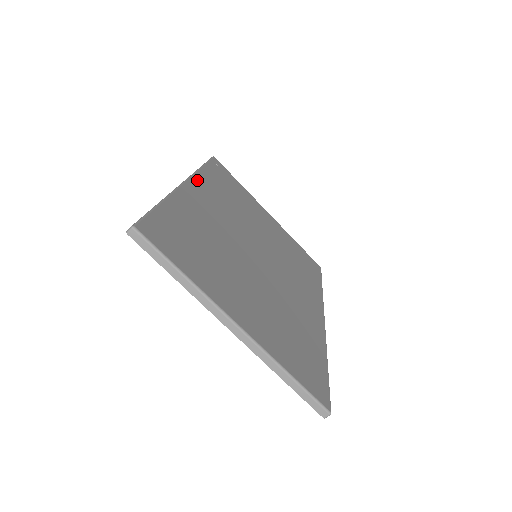
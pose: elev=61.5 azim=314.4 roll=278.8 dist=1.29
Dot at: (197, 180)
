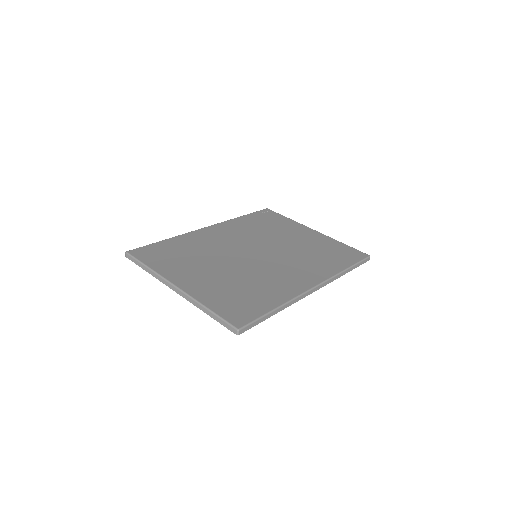
Dot at: (222, 224)
